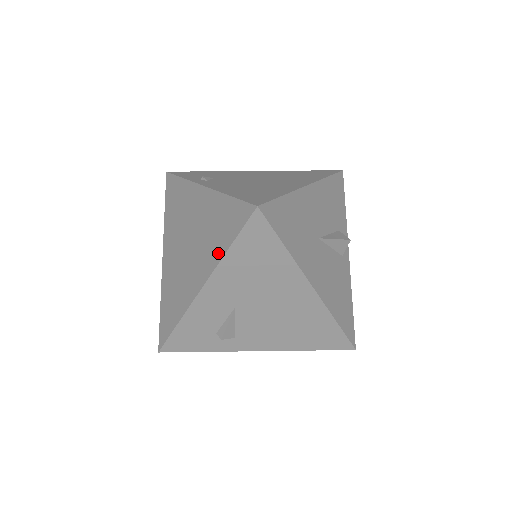
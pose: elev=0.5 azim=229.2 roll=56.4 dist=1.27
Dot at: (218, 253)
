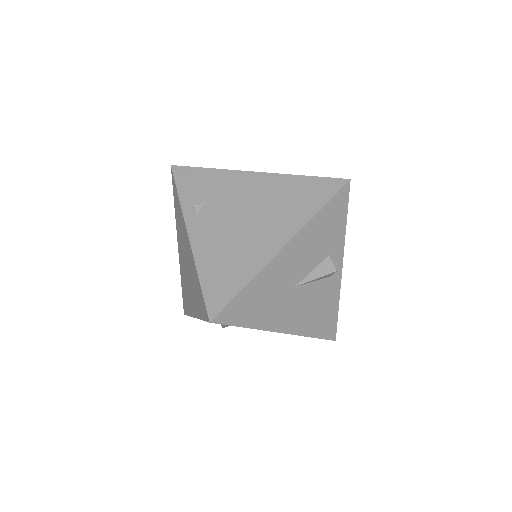
Dot at: (198, 312)
